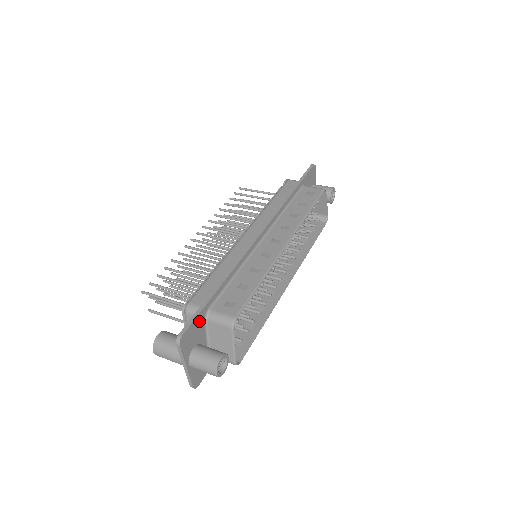
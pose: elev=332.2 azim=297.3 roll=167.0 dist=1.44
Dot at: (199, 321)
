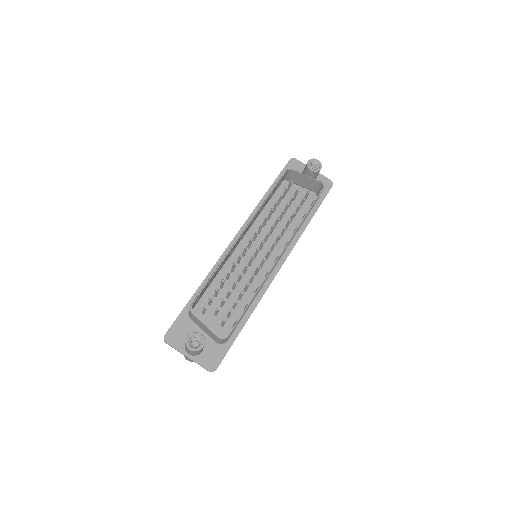
Dot at: (182, 322)
